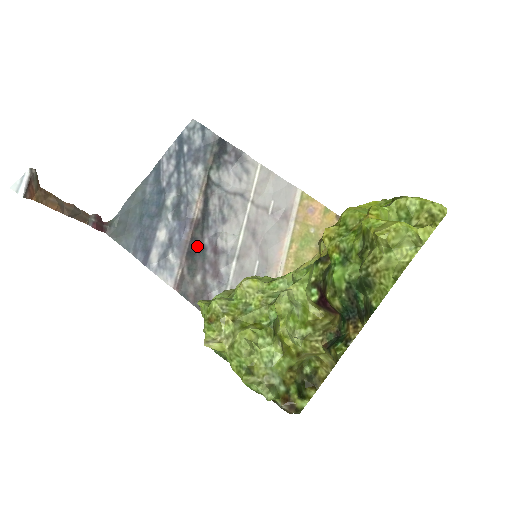
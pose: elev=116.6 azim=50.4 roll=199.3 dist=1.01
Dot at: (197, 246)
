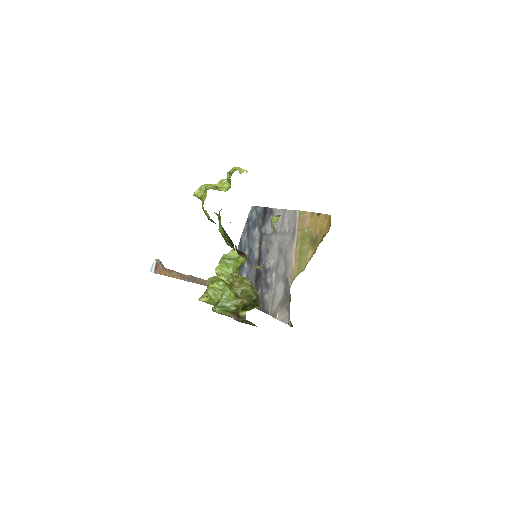
Dot at: (259, 274)
